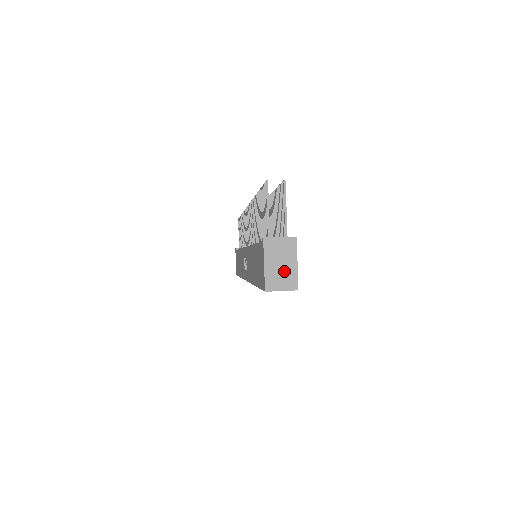
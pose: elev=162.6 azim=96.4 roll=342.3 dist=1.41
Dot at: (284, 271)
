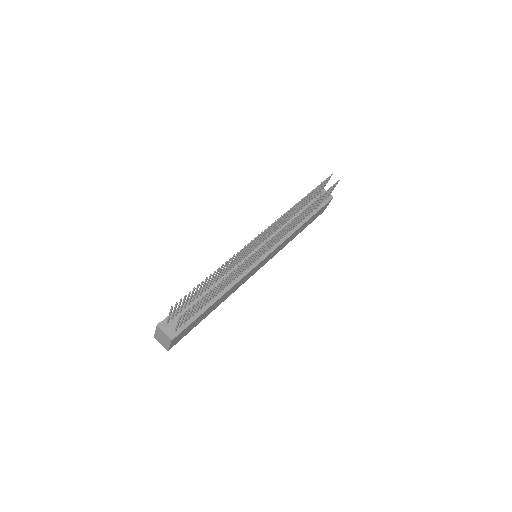
Dot at: (163, 341)
